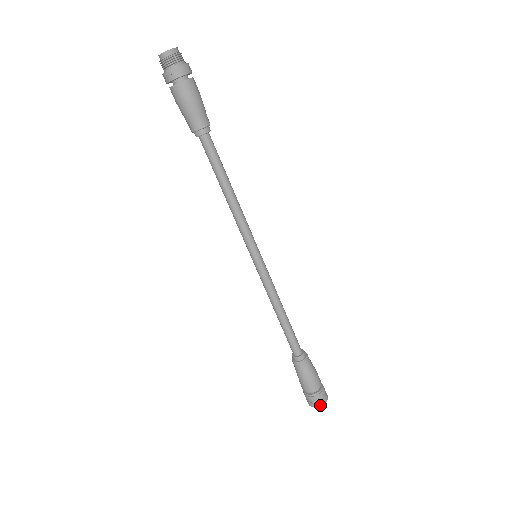
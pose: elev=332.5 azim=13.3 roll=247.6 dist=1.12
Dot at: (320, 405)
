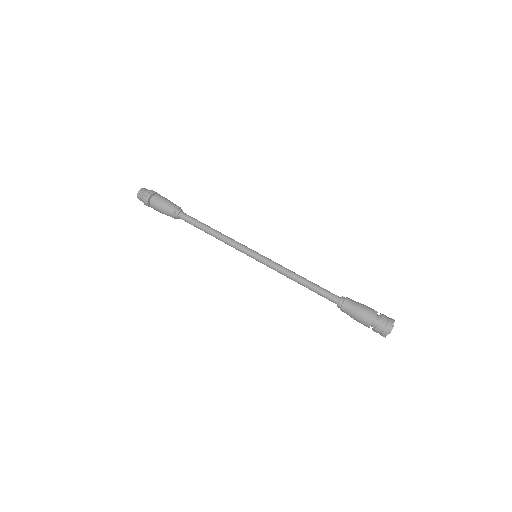
Dot at: (387, 332)
